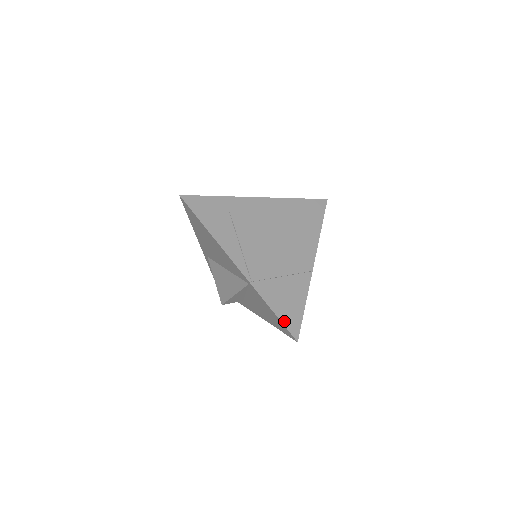
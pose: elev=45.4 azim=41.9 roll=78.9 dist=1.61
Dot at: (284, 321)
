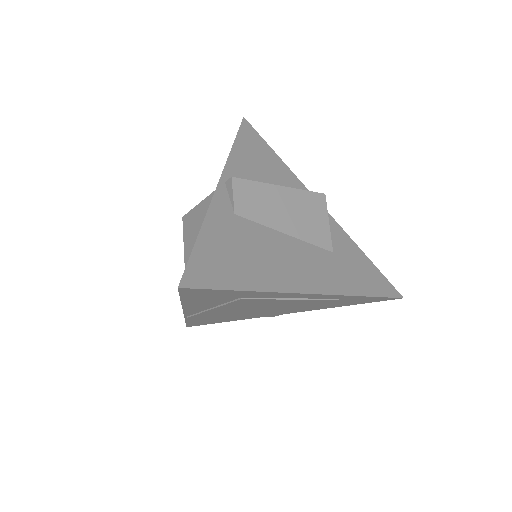
Dot at: (190, 324)
